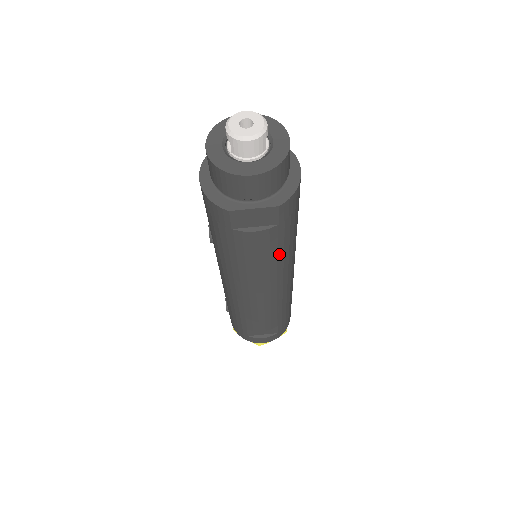
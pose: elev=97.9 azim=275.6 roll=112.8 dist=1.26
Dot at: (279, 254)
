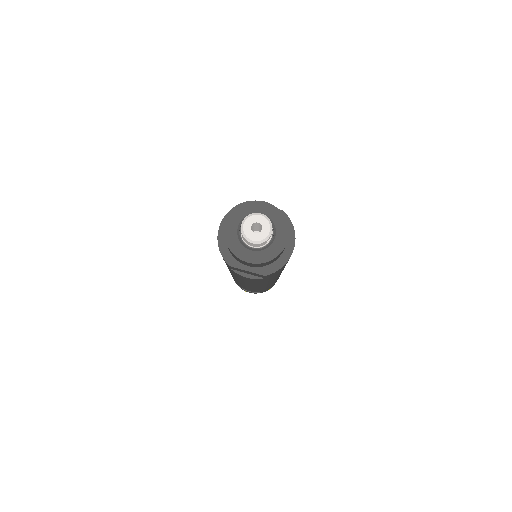
Dot at: (264, 281)
